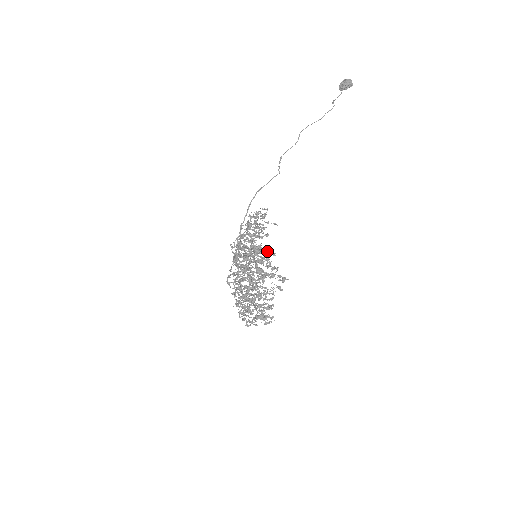
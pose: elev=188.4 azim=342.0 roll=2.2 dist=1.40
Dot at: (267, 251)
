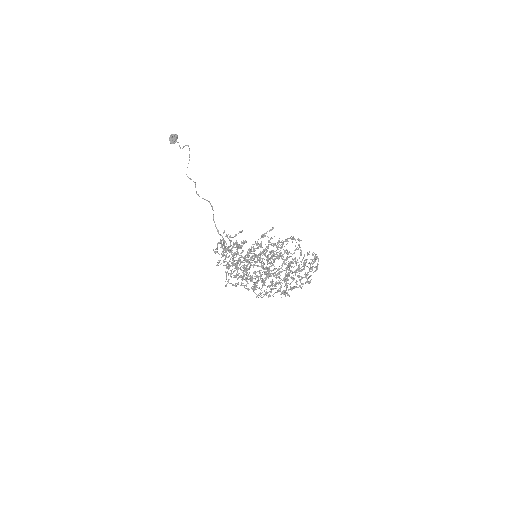
Dot at: occluded
